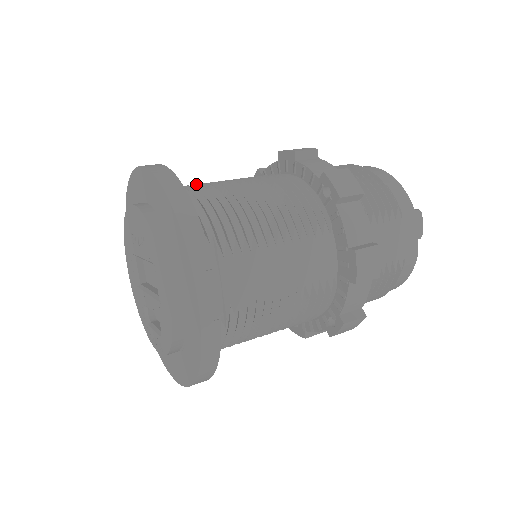
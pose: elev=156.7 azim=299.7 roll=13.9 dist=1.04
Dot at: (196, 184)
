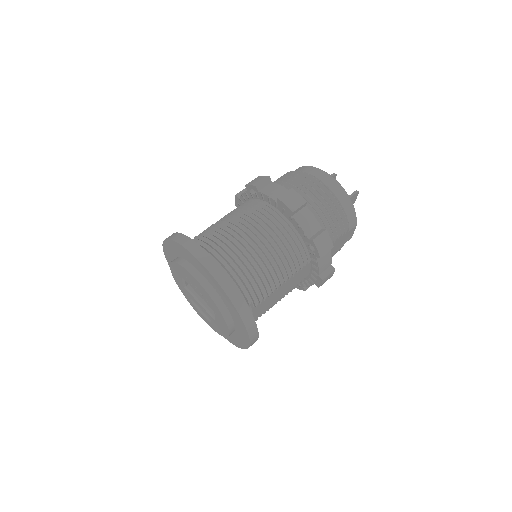
Dot at: (230, 250)
